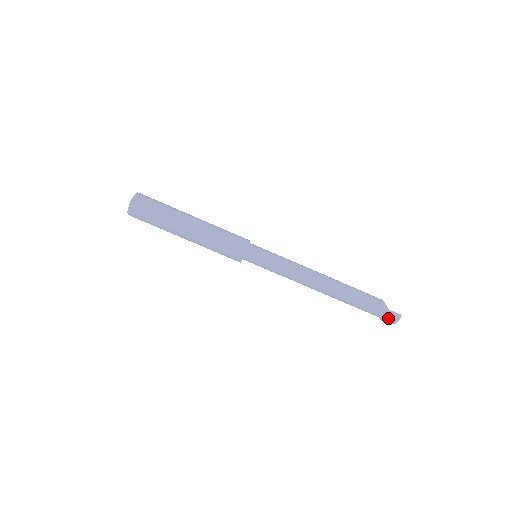
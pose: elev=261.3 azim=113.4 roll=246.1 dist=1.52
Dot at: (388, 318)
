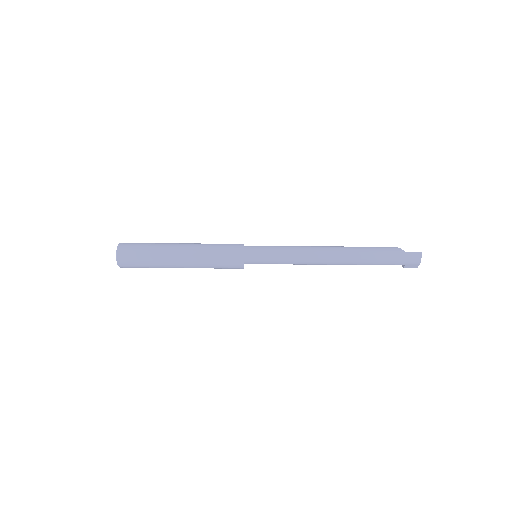
Dot at: (410, 261)
